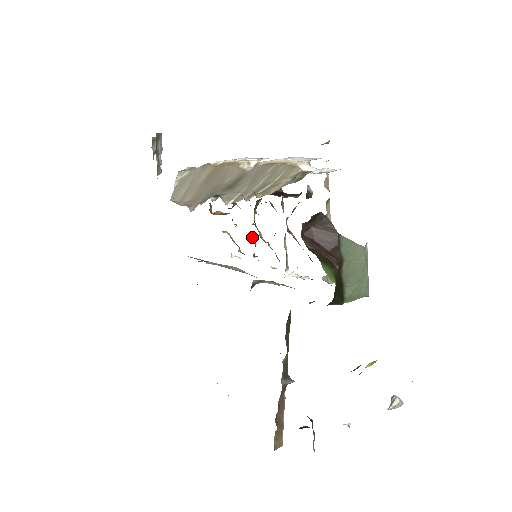
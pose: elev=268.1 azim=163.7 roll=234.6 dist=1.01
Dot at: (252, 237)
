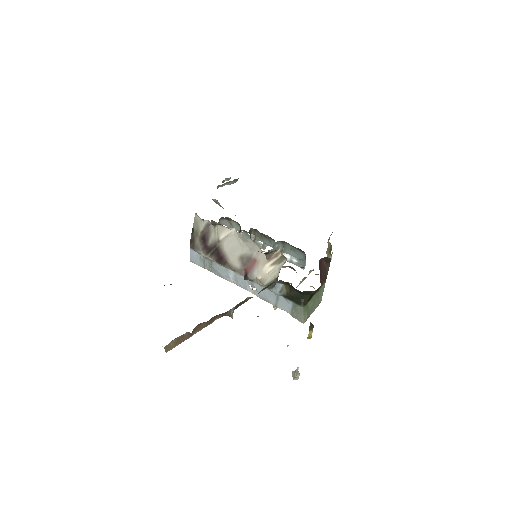
Dot at: occluded
